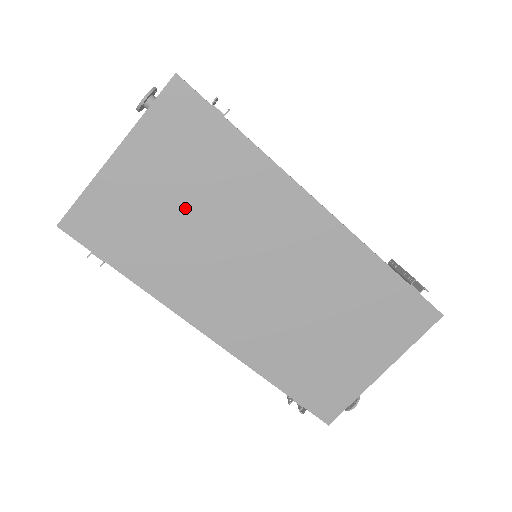
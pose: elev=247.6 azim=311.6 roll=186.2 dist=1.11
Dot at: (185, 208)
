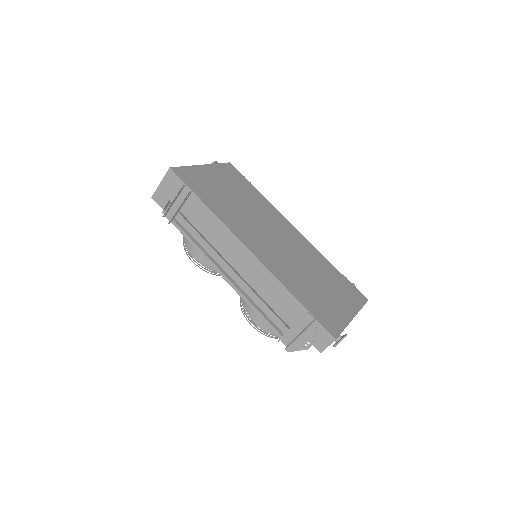
Dot at: (234, 196)
